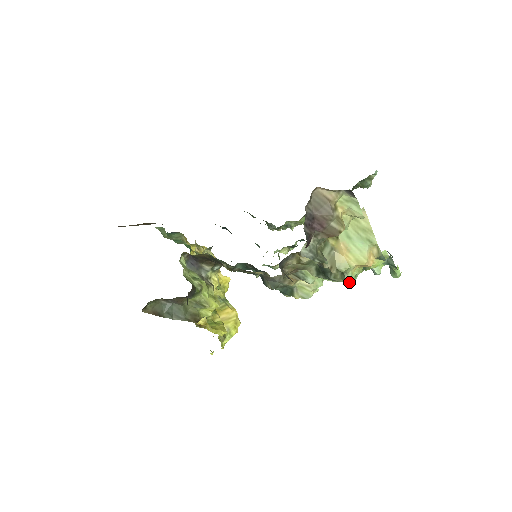
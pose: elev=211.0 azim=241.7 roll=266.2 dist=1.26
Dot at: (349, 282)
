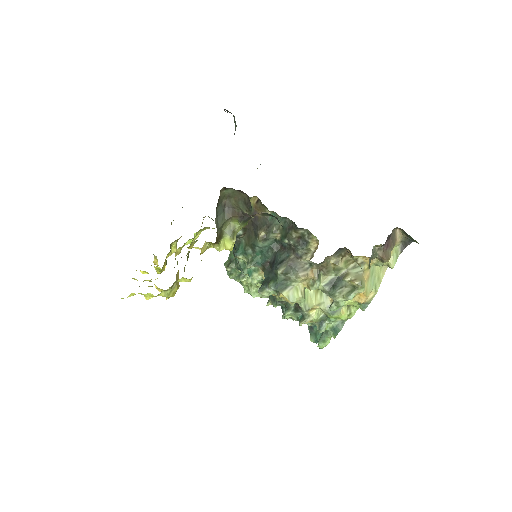
Dot at: (332, 308)
